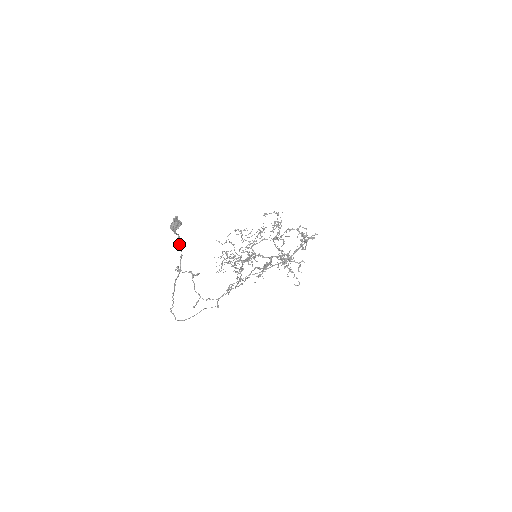
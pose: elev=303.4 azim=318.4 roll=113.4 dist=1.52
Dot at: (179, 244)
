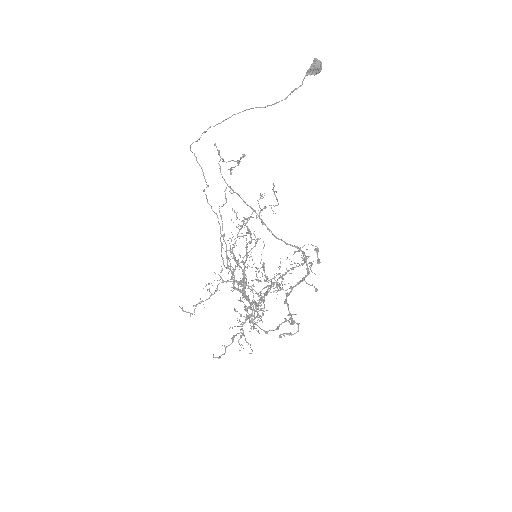
Dot at: (292, 92)
